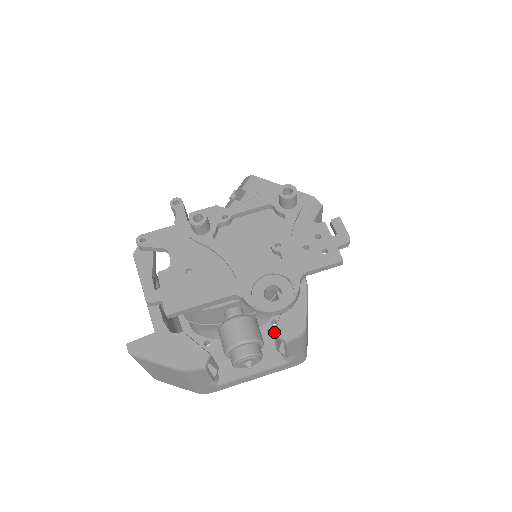
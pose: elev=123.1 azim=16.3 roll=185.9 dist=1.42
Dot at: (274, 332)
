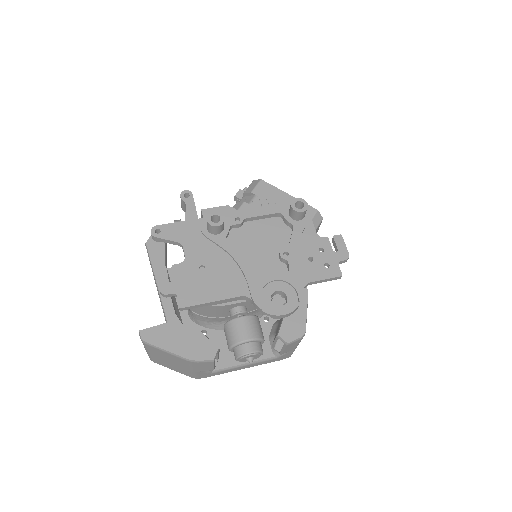
Dot at: (266, 328)
